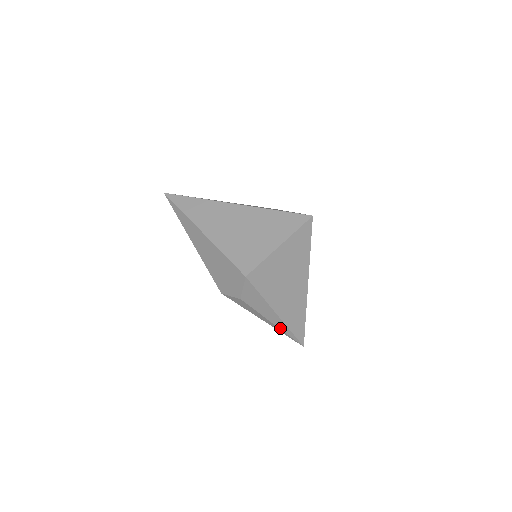
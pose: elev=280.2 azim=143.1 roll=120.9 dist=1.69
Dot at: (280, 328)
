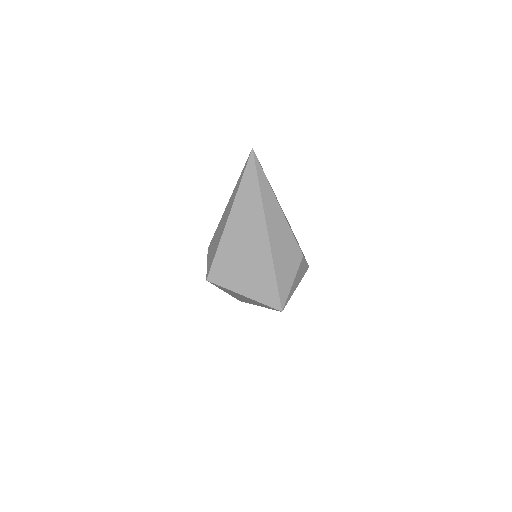
Dot at: occluded
